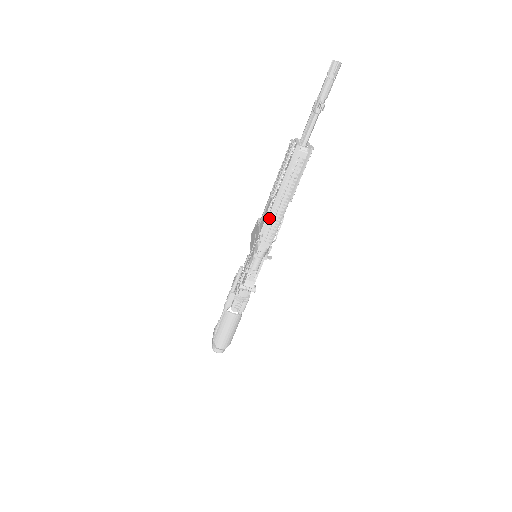
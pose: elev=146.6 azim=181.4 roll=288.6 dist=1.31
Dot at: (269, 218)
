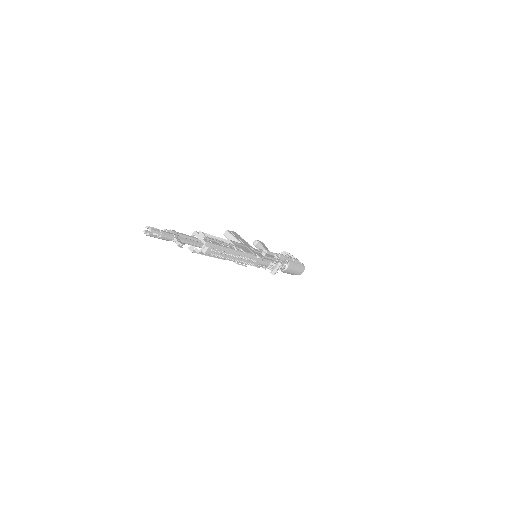
Dot at: (239, 262)
